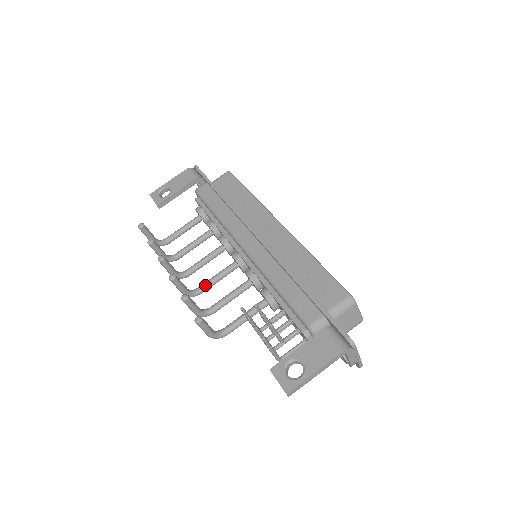
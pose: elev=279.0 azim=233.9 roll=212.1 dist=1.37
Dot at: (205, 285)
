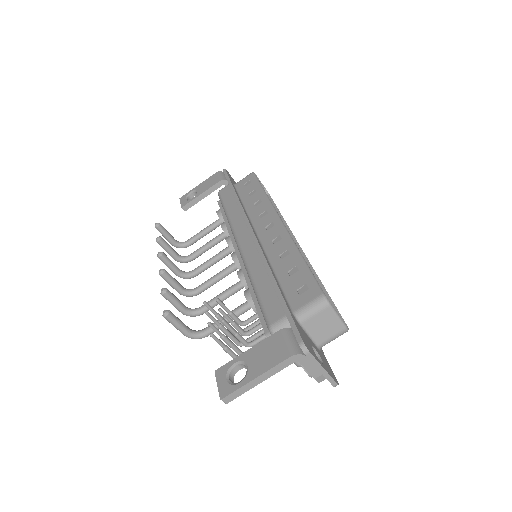
Dot at: (202, 285)
